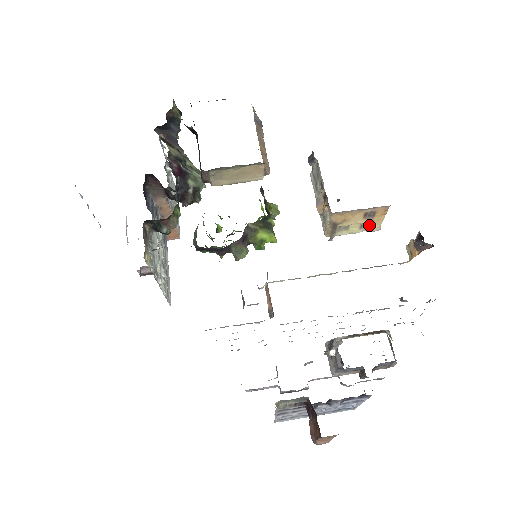
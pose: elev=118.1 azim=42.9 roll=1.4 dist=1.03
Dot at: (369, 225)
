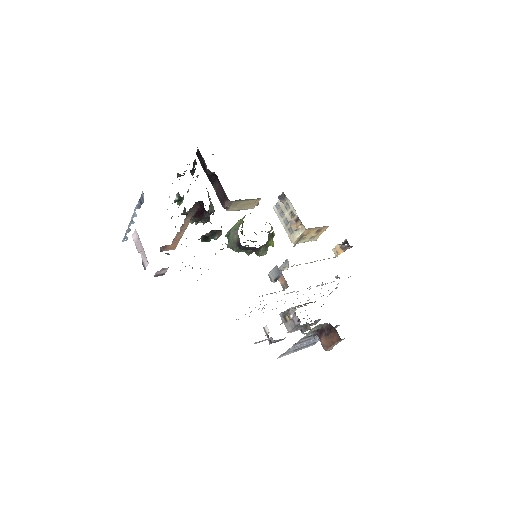
Dot at: (314, 237)
